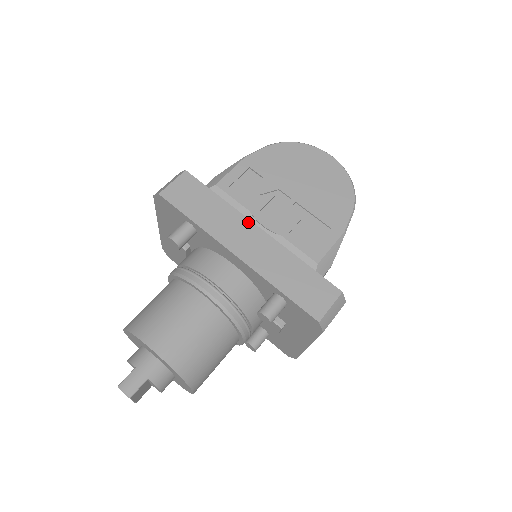
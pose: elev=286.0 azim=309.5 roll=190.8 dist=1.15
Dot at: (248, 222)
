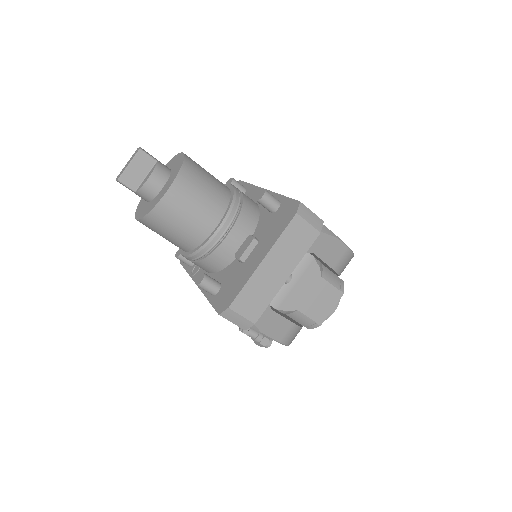
Dot at: occluded
